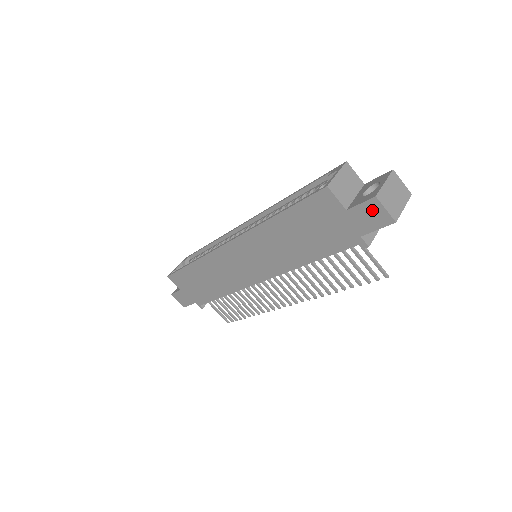
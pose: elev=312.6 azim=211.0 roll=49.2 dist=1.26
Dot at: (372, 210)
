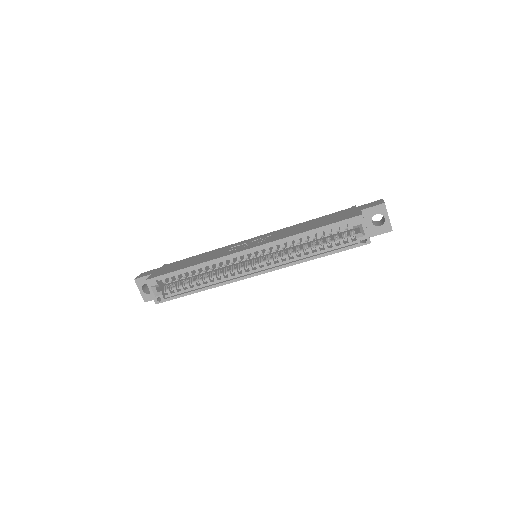
Dot at: occluded
